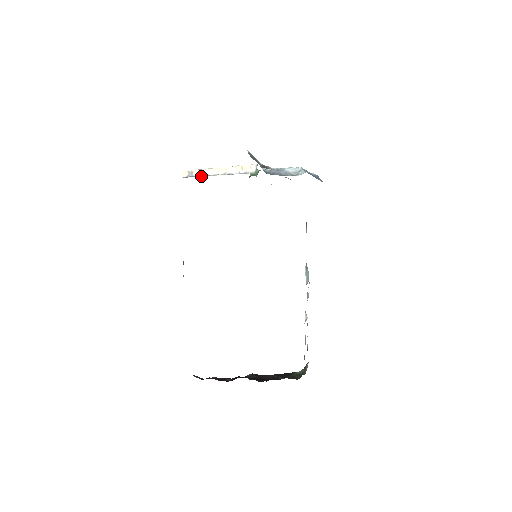
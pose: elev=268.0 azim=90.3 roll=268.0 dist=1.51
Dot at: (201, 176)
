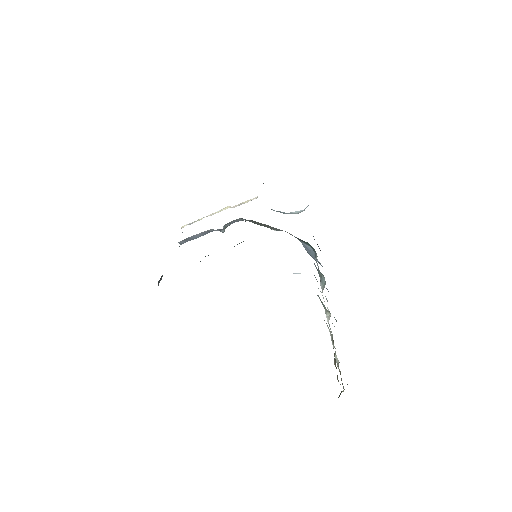
Dot at: (201, 219)
